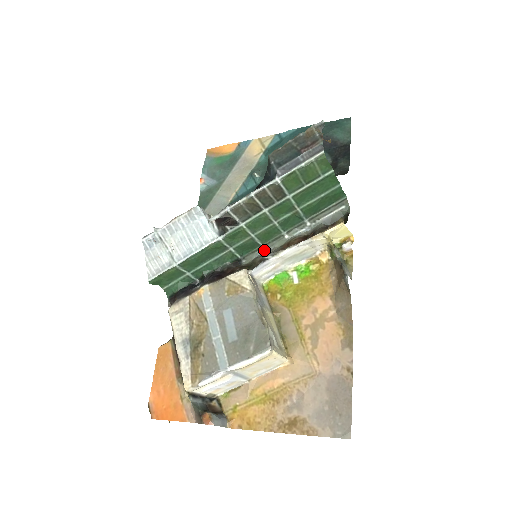
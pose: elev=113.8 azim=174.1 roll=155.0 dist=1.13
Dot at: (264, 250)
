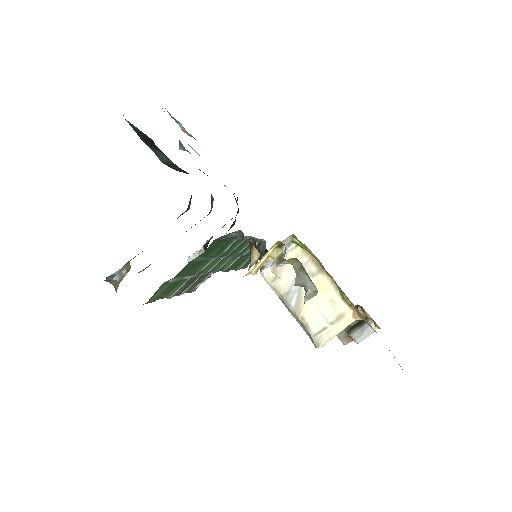
Dot at: (258, 239)
